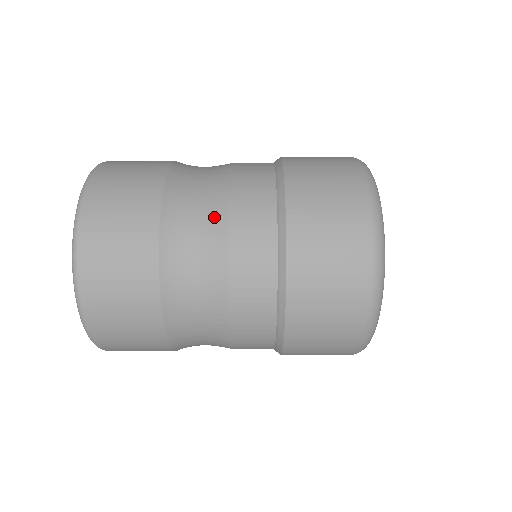
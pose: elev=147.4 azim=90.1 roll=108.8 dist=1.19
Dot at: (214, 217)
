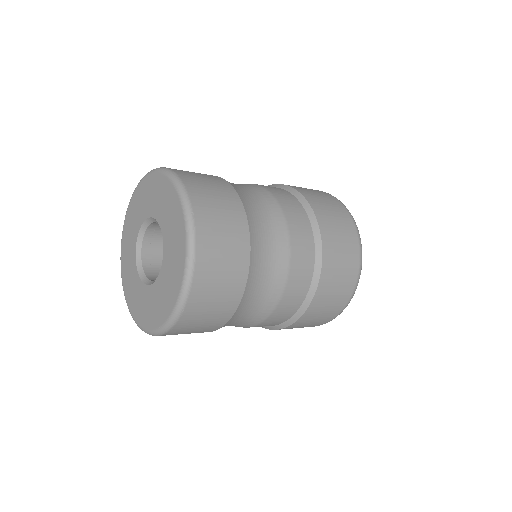
Dot at: occluded
